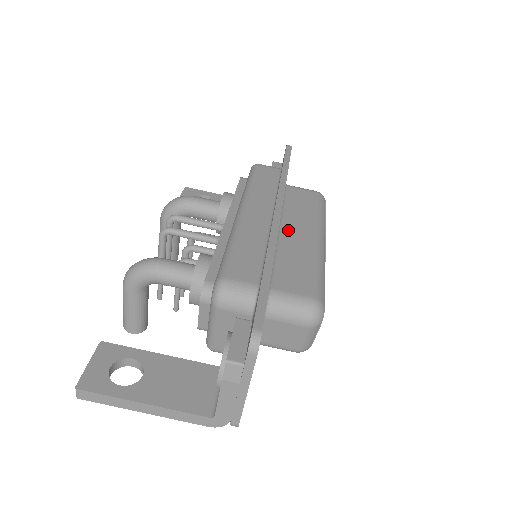
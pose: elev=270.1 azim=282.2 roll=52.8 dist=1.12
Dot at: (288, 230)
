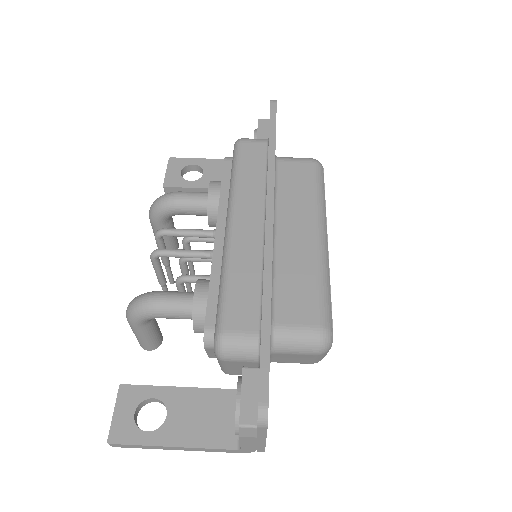
Dot at: (284, 232)
